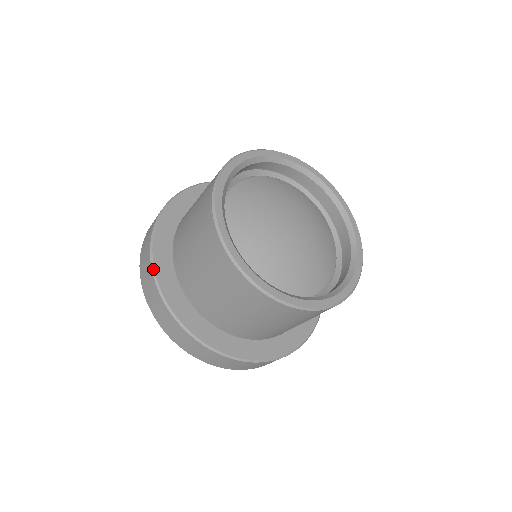
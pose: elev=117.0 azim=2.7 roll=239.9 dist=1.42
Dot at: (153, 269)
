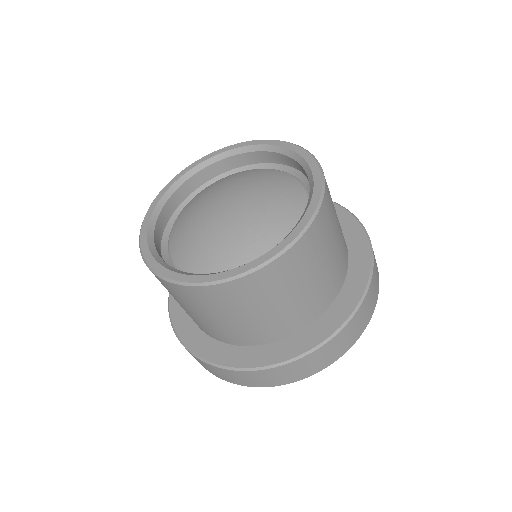
Dot at: (170, 321)
